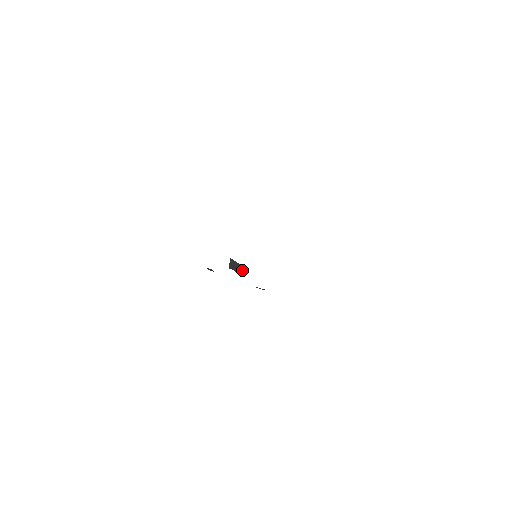
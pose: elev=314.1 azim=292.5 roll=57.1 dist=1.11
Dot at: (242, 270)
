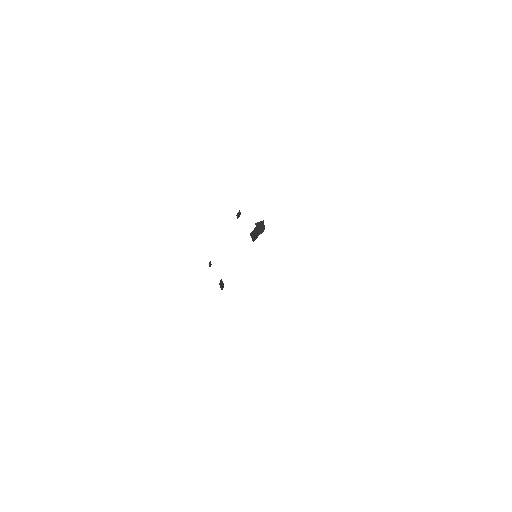
Dot at: occluded
